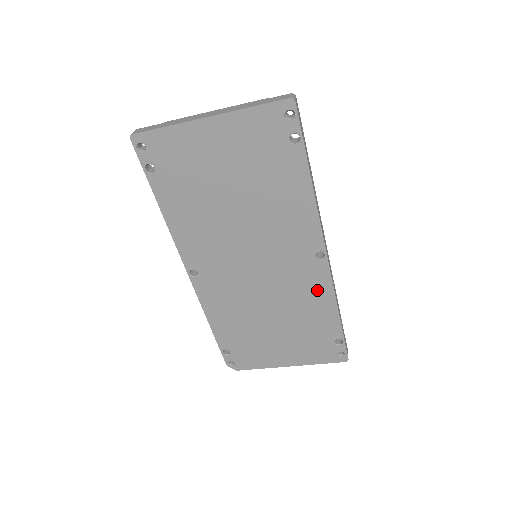
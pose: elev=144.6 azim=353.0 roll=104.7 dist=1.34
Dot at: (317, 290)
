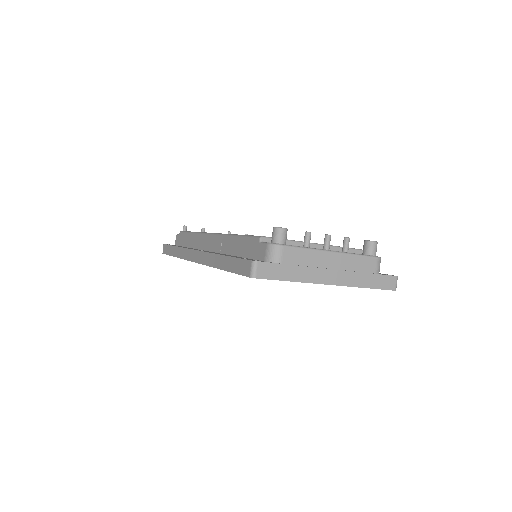
Dot at: occluded
